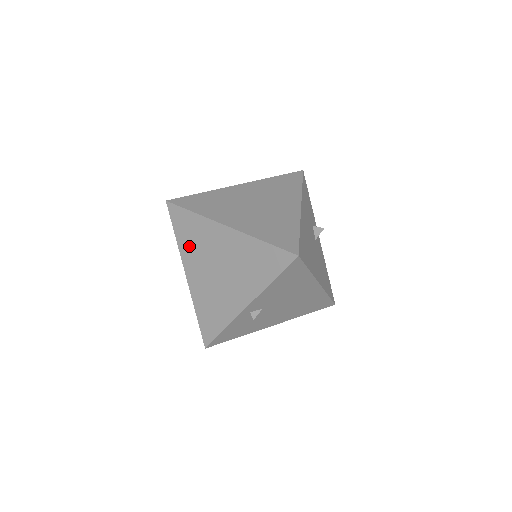
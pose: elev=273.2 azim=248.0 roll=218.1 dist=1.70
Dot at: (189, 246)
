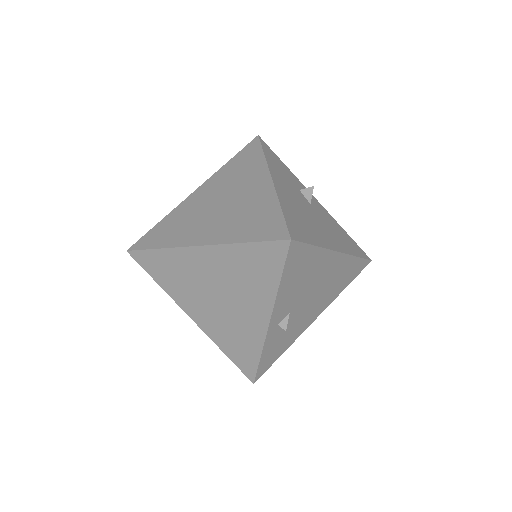
Dot at: (175, 286)
